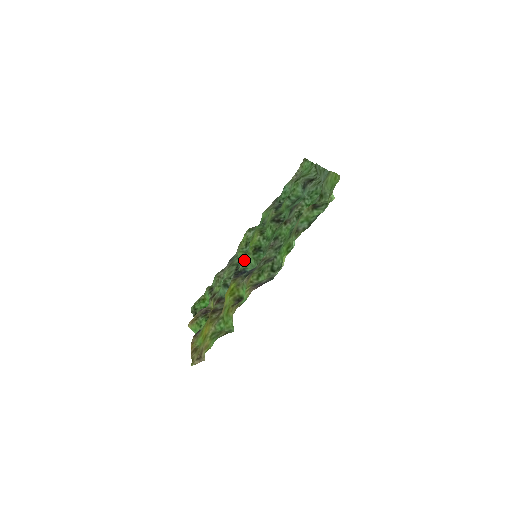
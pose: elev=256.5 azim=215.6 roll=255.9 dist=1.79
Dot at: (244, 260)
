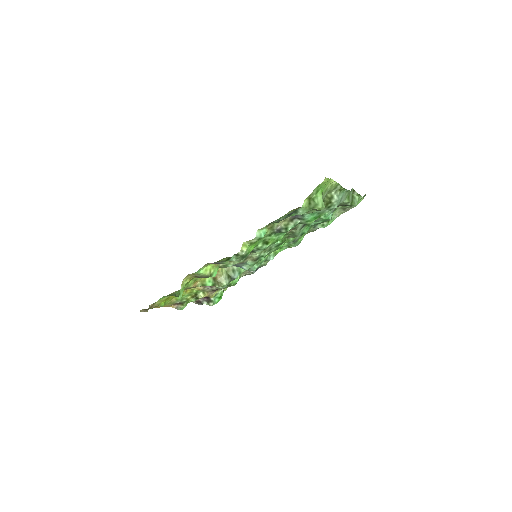
Dot at: occluded
